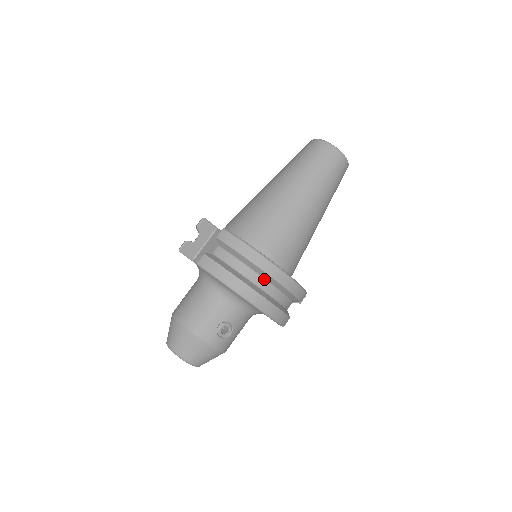
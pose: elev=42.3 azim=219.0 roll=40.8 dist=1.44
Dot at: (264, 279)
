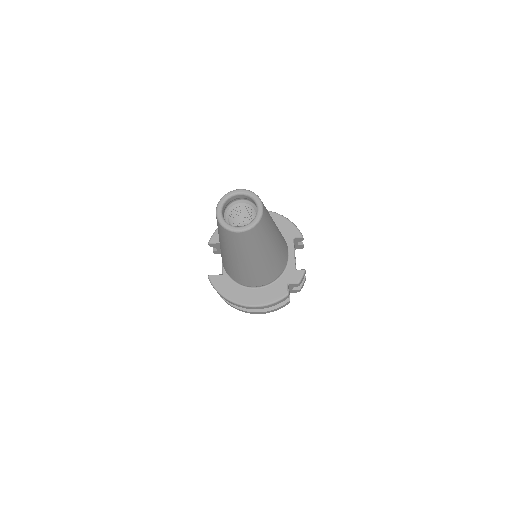
Dot at: occluded
